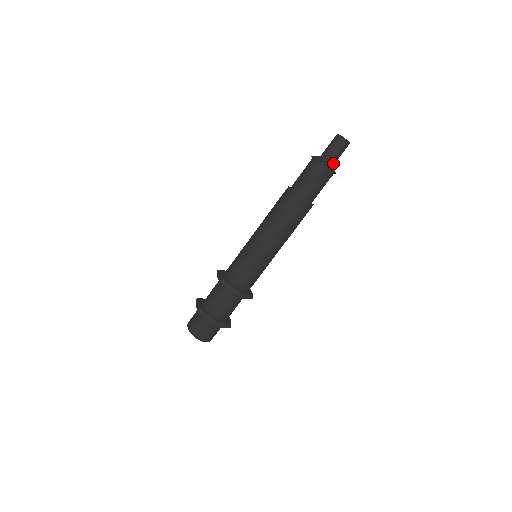
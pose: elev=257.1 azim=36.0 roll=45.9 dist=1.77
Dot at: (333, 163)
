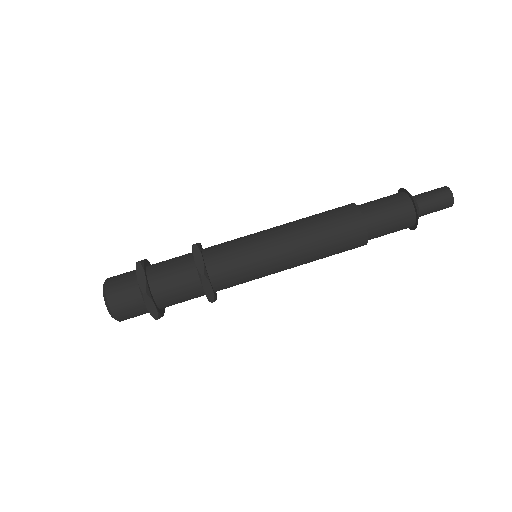
Dot at: (421, 211)
